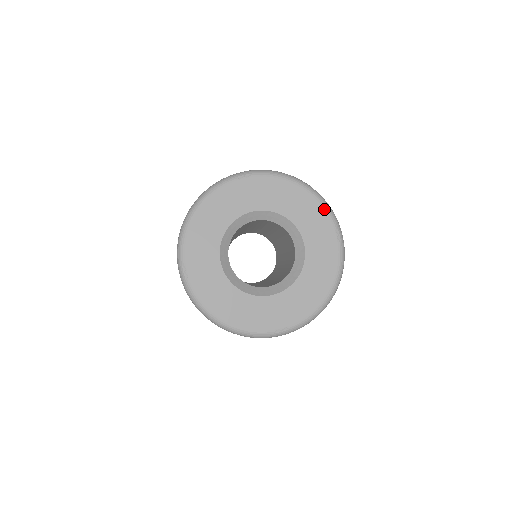
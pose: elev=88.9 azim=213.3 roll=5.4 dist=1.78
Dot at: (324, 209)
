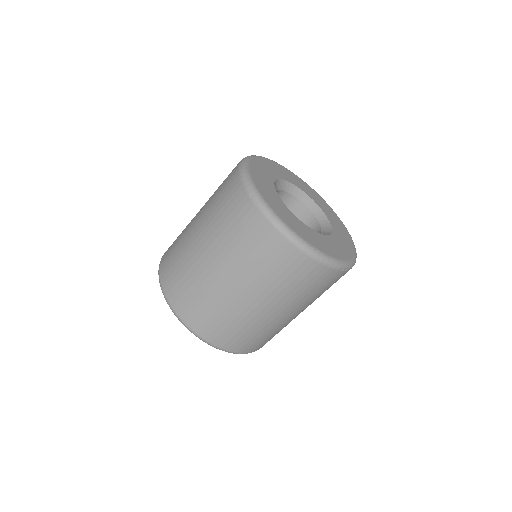
Dot at: (344, 225)
